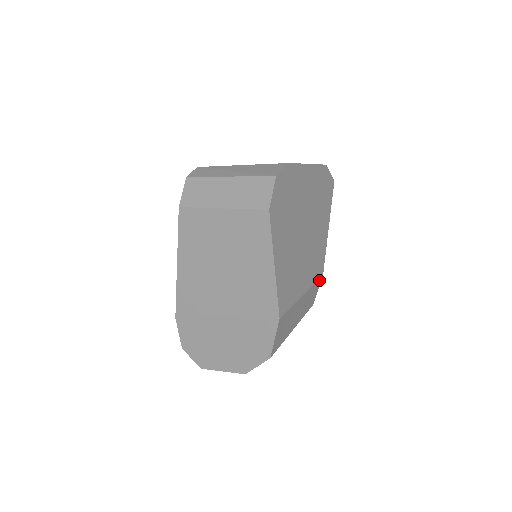
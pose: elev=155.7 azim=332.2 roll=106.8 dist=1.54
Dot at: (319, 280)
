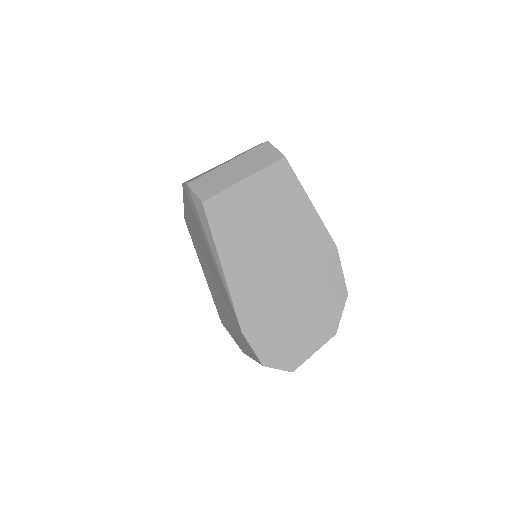
Dot at: occluded
